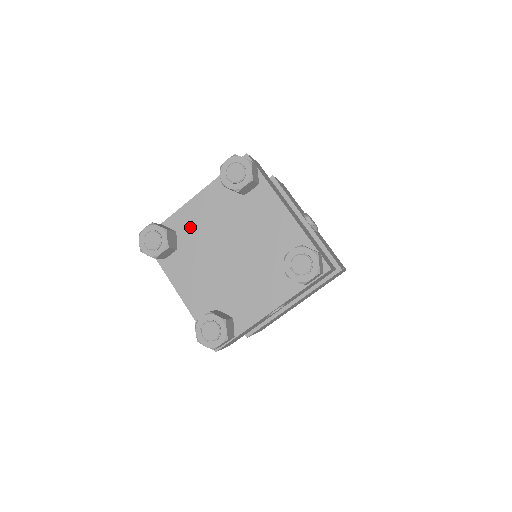
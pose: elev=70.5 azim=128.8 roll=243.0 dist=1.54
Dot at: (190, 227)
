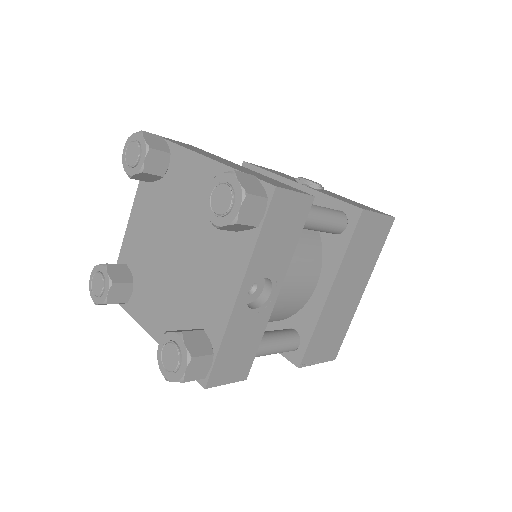
Dot at: (136, 251)
